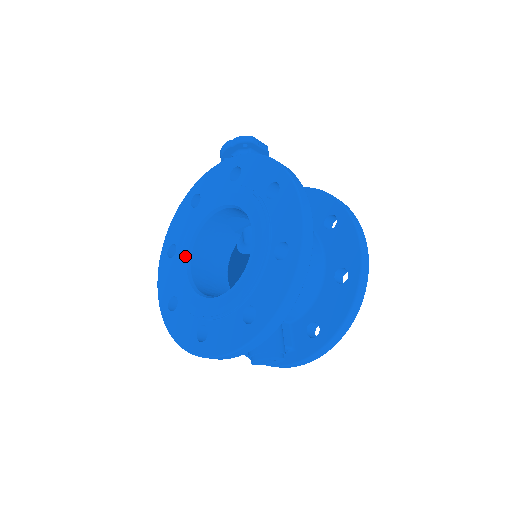
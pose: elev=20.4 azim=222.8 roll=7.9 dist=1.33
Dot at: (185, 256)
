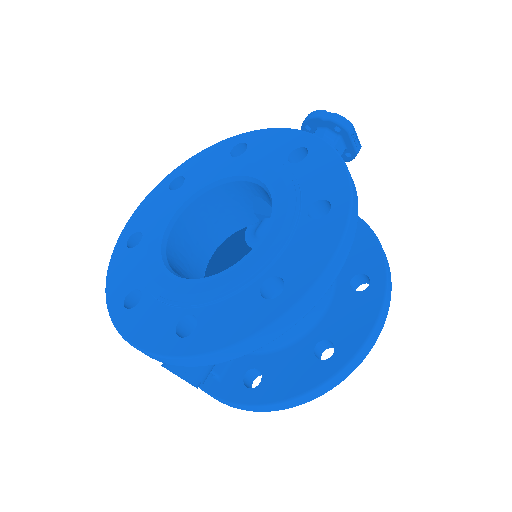
Dot at: (182, 201)
